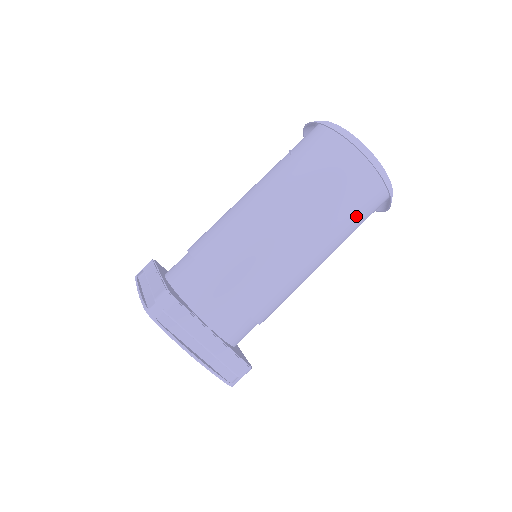
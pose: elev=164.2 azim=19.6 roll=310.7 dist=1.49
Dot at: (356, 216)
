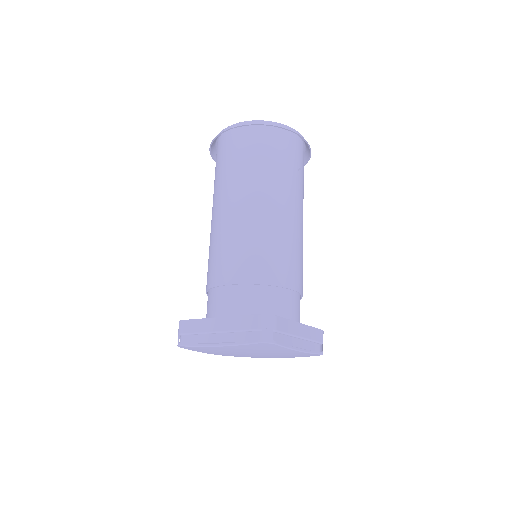
Dot at: (251, 159)
